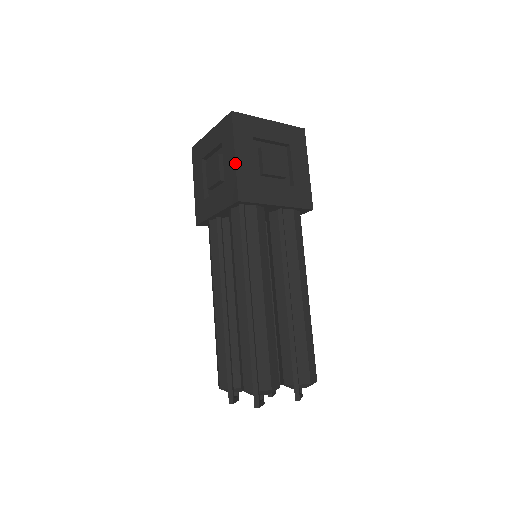
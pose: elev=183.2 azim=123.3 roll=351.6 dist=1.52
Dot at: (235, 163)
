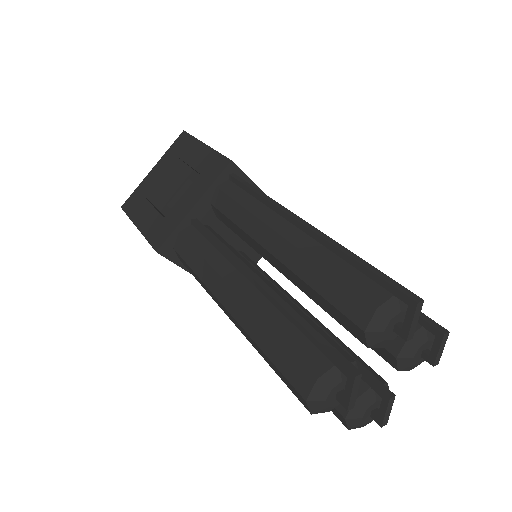
Dot at: (209, 147)
